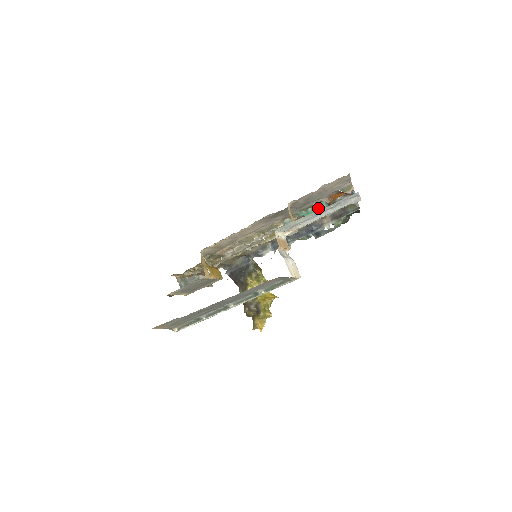
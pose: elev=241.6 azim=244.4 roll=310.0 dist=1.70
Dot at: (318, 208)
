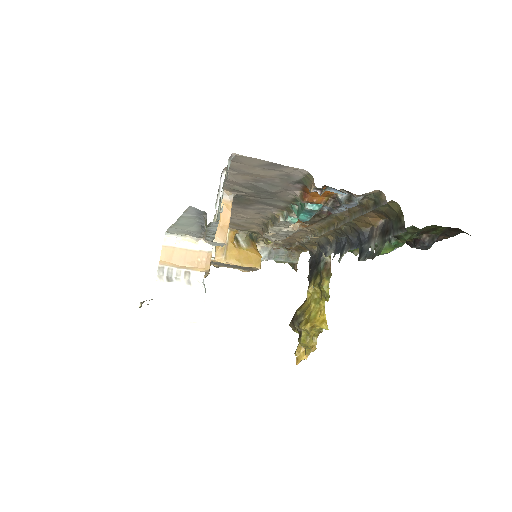
Dot at: (302, 207)
